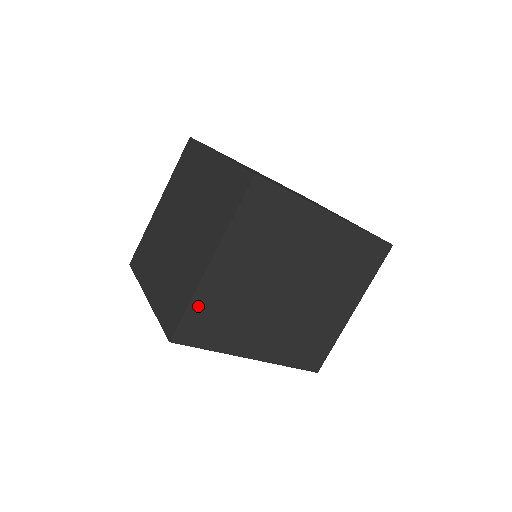
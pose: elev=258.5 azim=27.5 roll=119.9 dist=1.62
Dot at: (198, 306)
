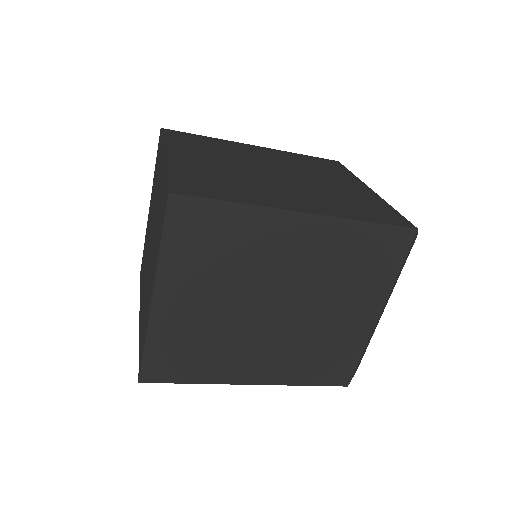
Dot at: (157, 345)
